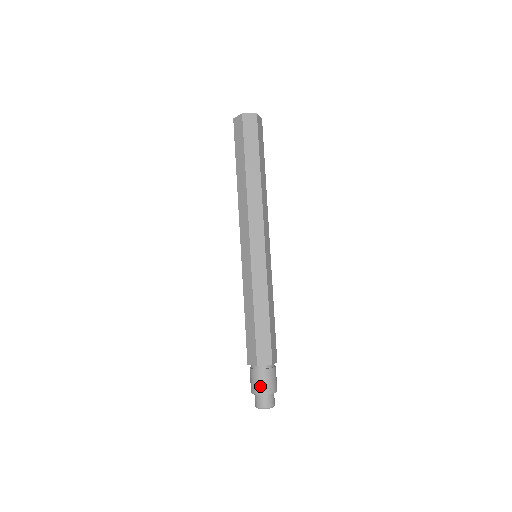
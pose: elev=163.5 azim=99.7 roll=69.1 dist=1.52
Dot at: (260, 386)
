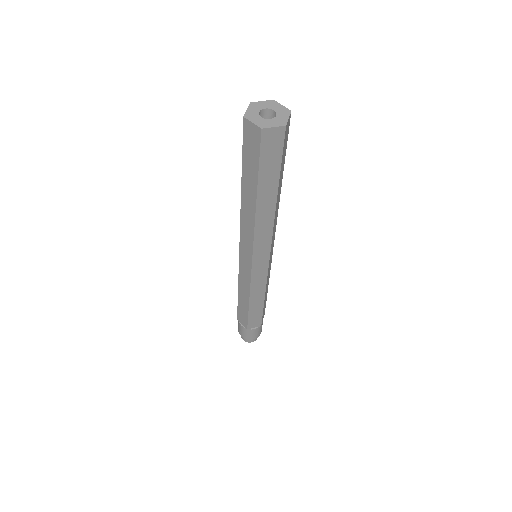
Dot at: (239, 329)
